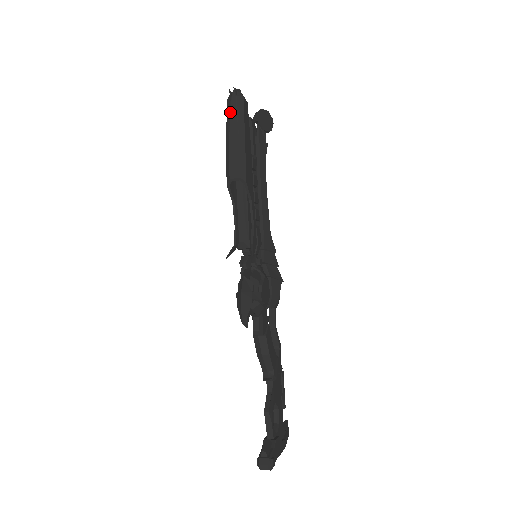
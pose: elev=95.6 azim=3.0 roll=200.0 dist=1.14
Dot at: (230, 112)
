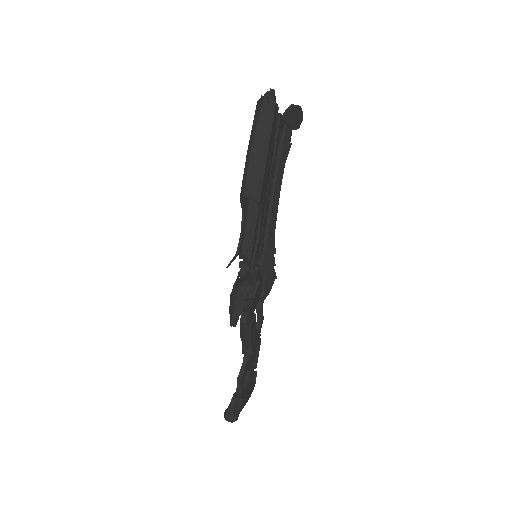
Dot at: (257, 121)
